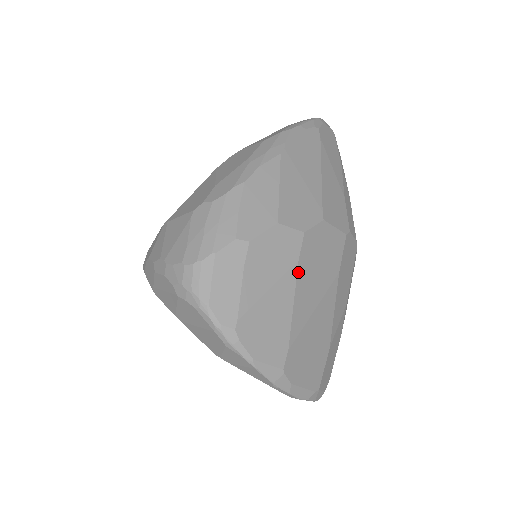
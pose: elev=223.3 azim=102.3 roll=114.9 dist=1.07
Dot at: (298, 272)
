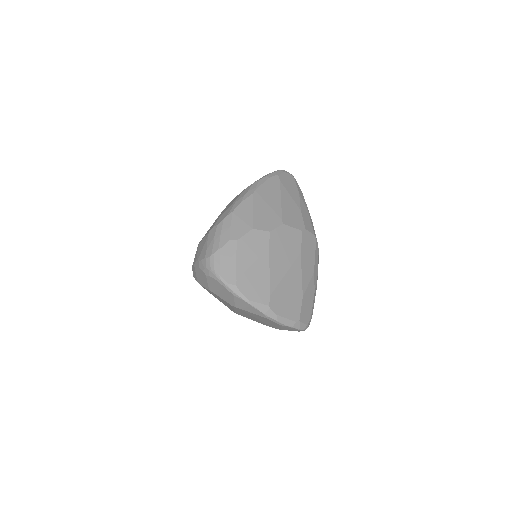
Dot at: (270, 253)
